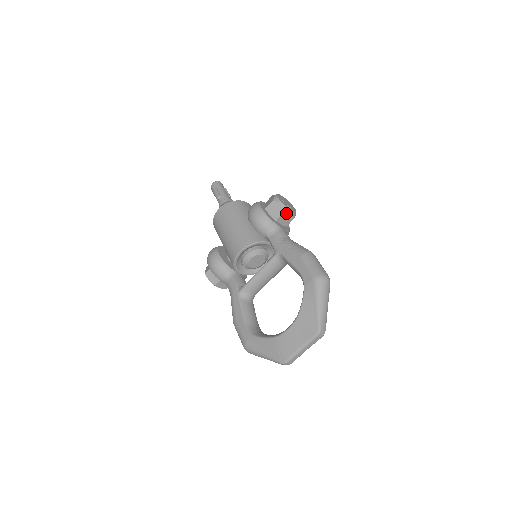
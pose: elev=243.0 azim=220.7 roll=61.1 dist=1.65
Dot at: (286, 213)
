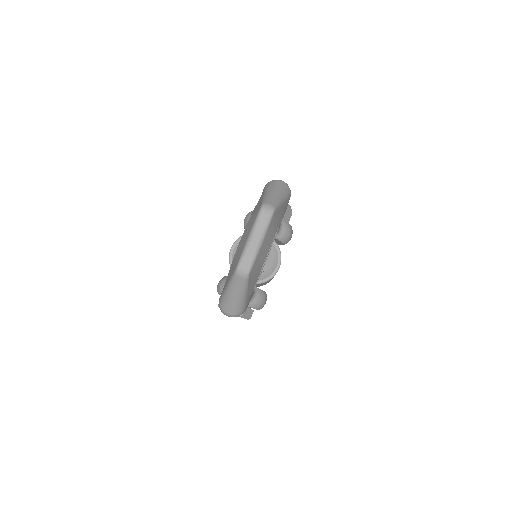
Dot at: occluded
